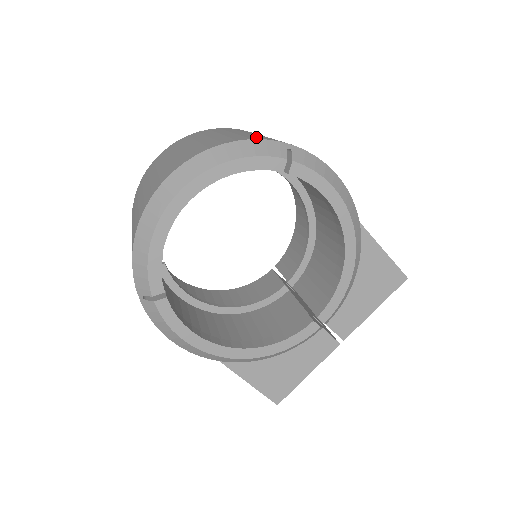
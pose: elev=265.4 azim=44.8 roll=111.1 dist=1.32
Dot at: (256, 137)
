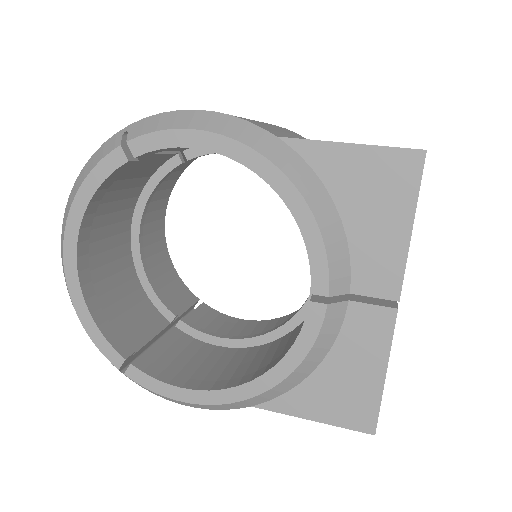
Dot at: occluded
